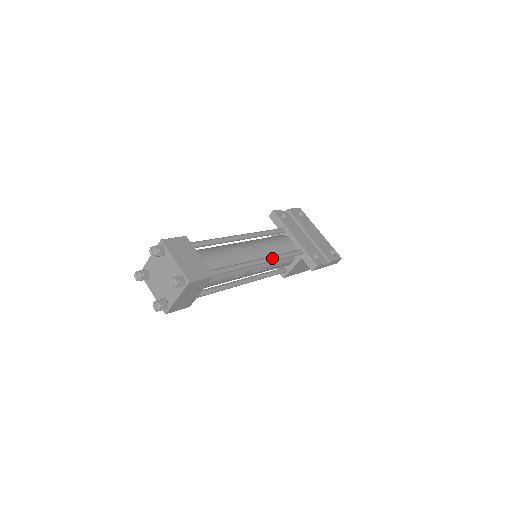
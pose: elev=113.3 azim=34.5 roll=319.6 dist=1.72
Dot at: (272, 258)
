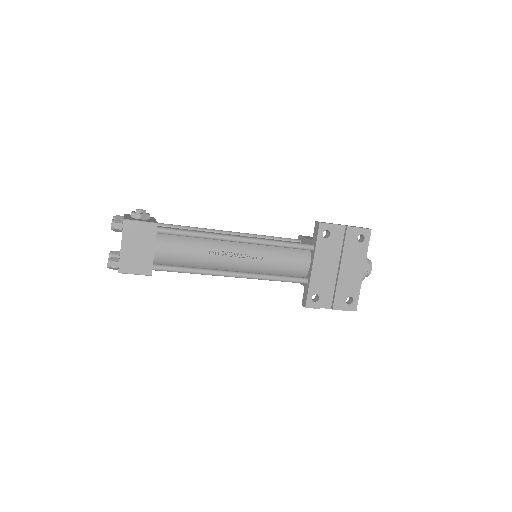
Dot at: (253, 277)
